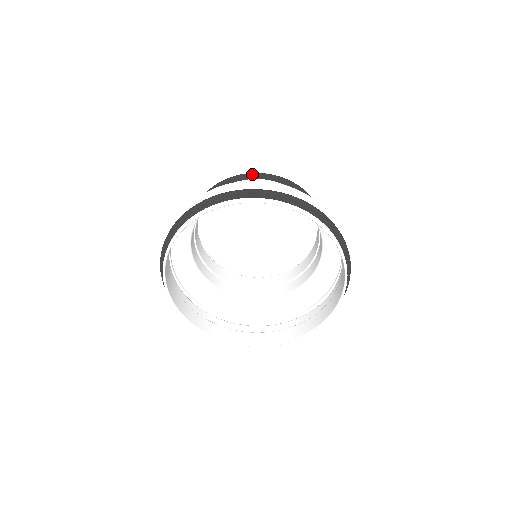
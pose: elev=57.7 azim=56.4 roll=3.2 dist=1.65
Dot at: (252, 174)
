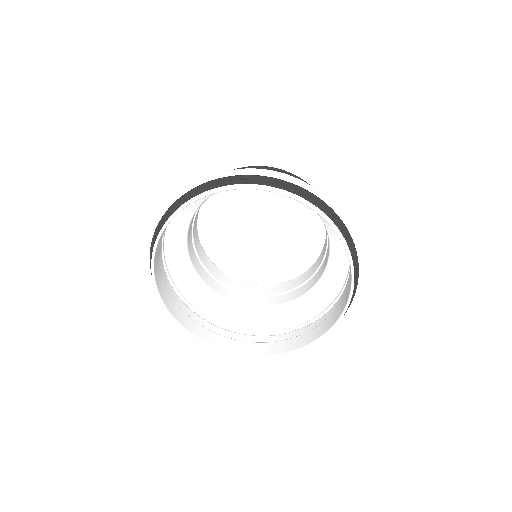
Dot at: occluded
